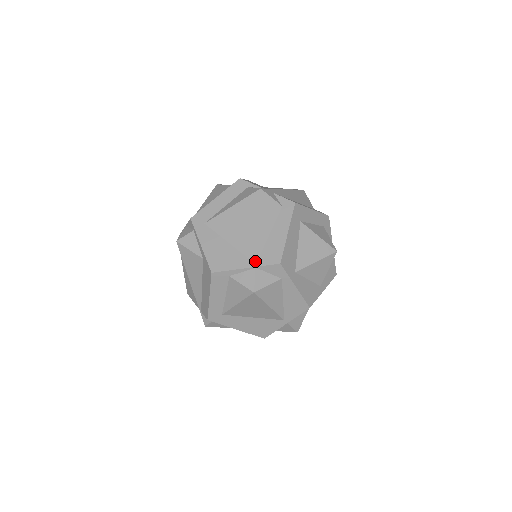
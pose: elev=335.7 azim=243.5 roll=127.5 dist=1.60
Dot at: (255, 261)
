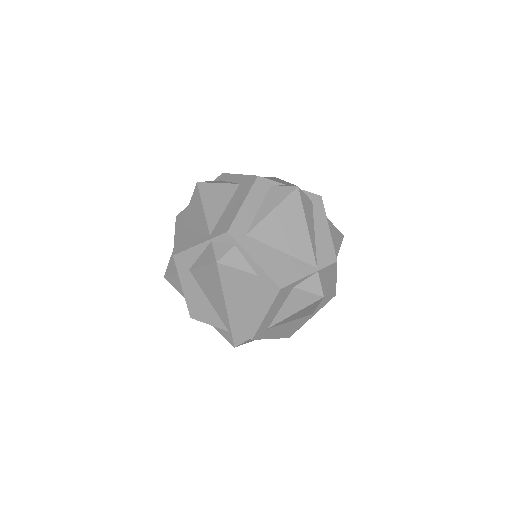
Dot at: (316, 265)
